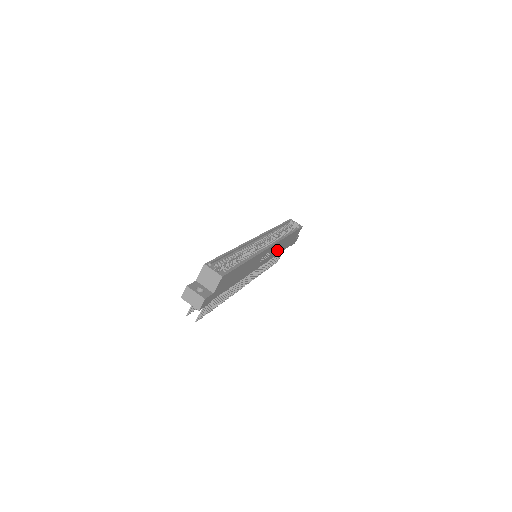
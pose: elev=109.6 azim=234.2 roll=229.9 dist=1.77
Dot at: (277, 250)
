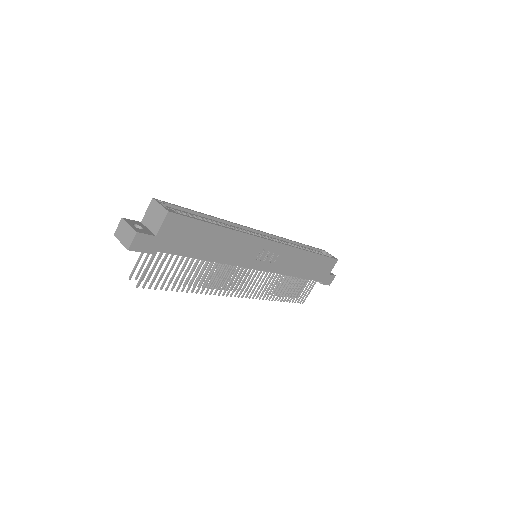
Dot at: (292, 266)
